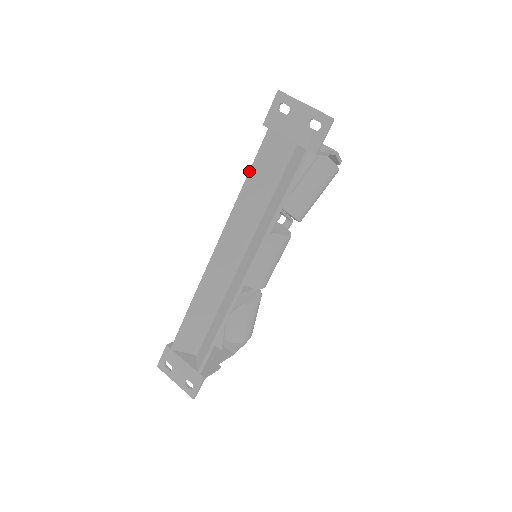
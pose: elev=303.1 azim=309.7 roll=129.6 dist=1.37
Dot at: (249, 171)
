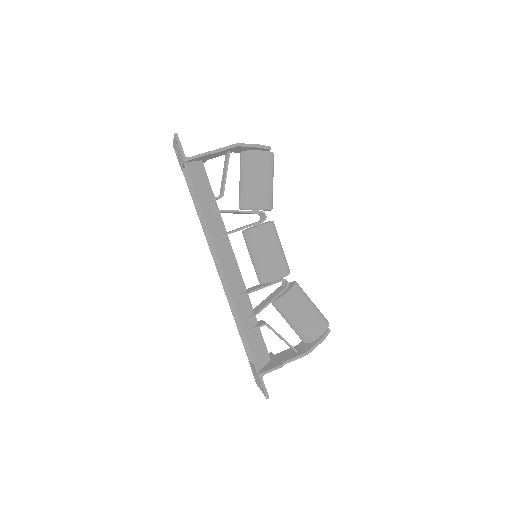
Dot at: (193, 202)
